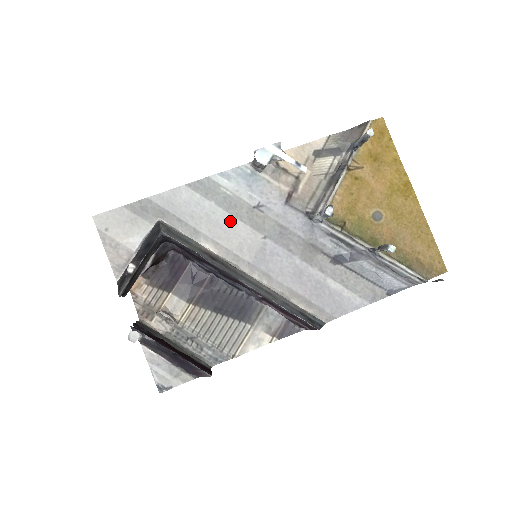
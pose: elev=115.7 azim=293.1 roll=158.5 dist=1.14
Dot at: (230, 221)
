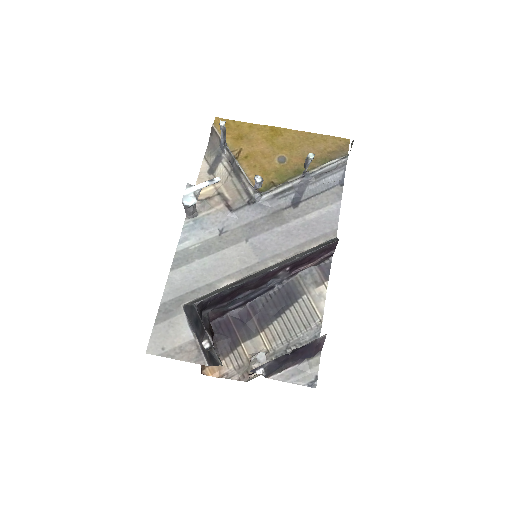
Dot at: (218, 257)
